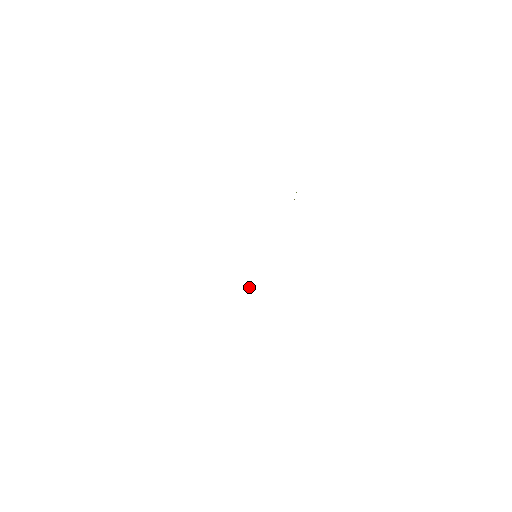
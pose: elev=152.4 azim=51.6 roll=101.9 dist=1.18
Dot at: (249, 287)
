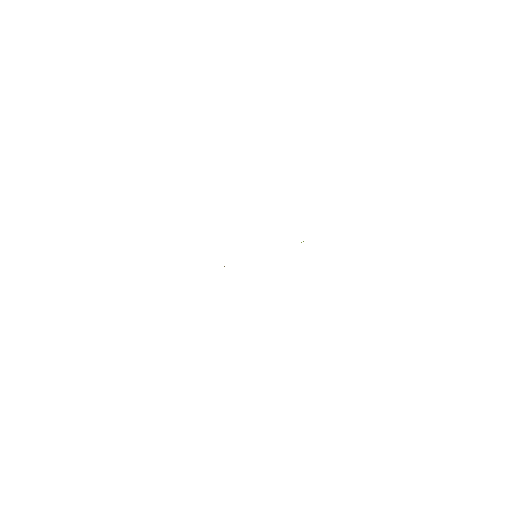
Dot at: occluded
